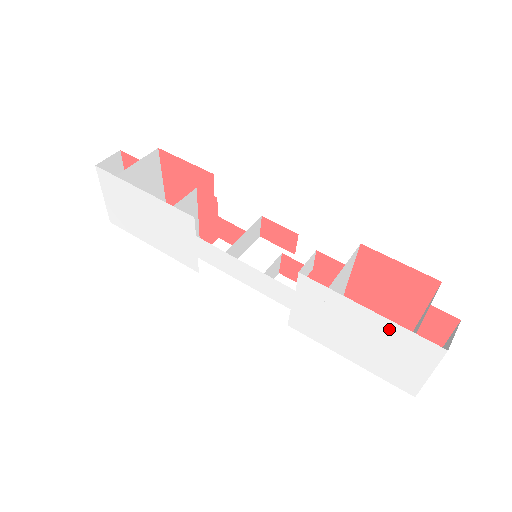
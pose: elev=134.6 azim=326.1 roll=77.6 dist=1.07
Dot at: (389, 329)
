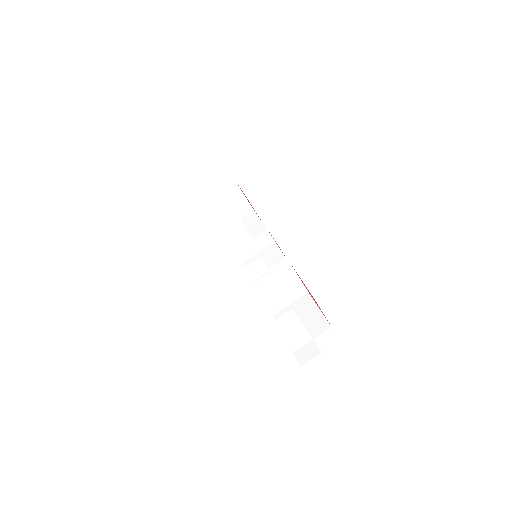
Dot at: occluded
